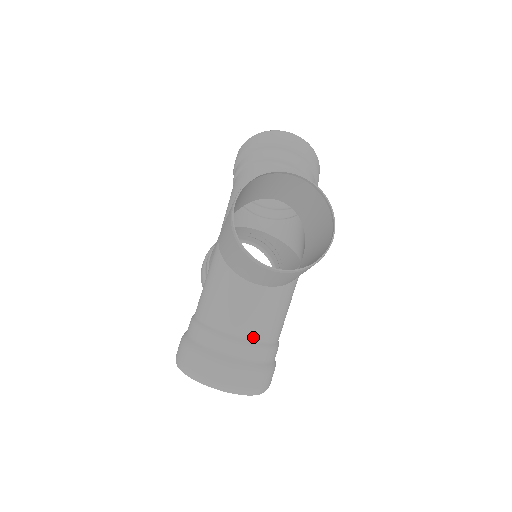
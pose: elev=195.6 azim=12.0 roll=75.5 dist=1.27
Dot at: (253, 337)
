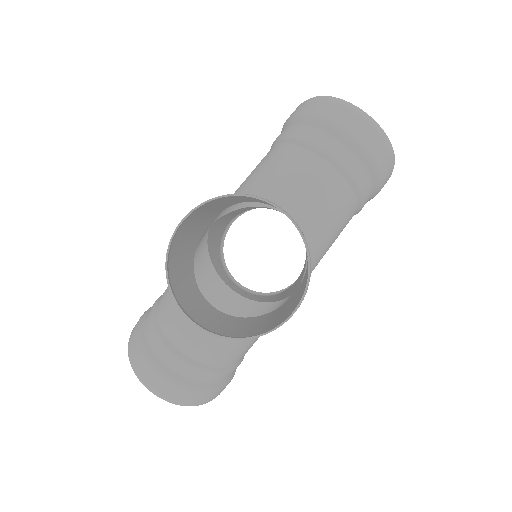
Dot at: (195, 357)
